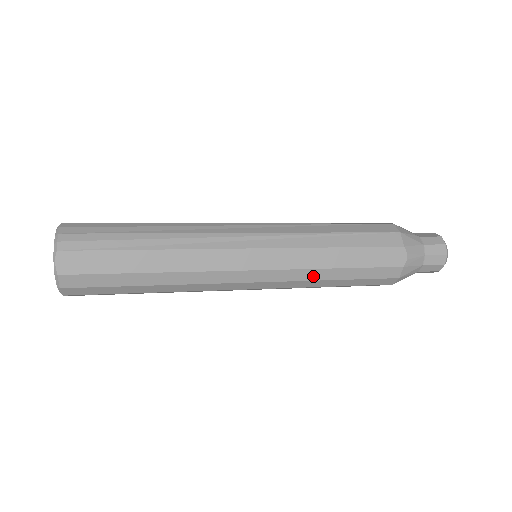
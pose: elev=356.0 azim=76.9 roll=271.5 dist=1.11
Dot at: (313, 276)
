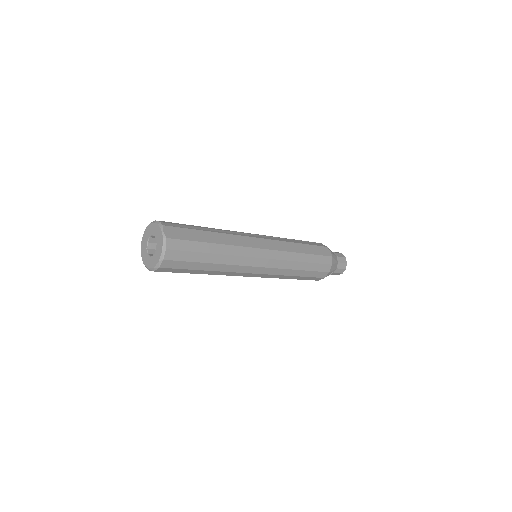
Dot at: (293, 258)
